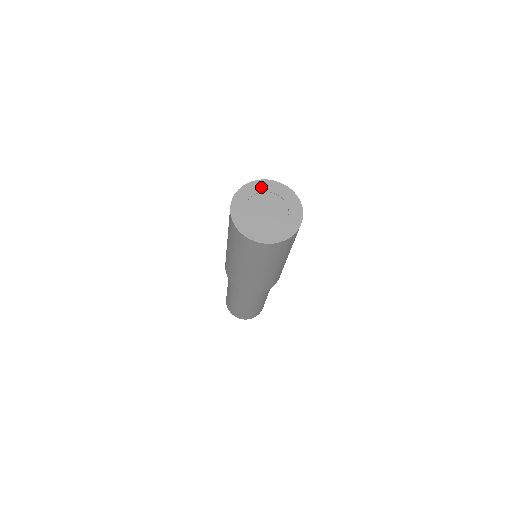
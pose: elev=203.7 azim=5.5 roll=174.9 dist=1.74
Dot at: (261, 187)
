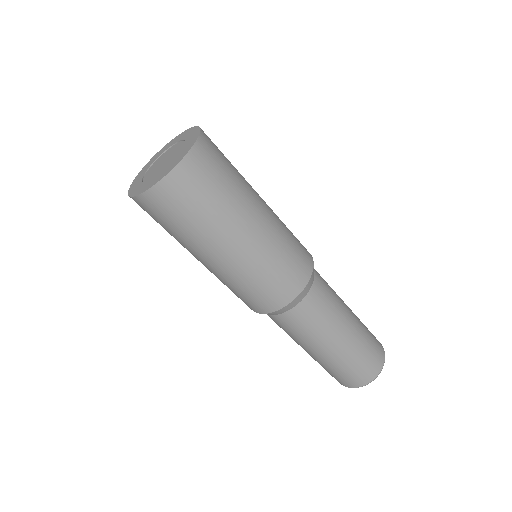
Dot at: (165, 149)
